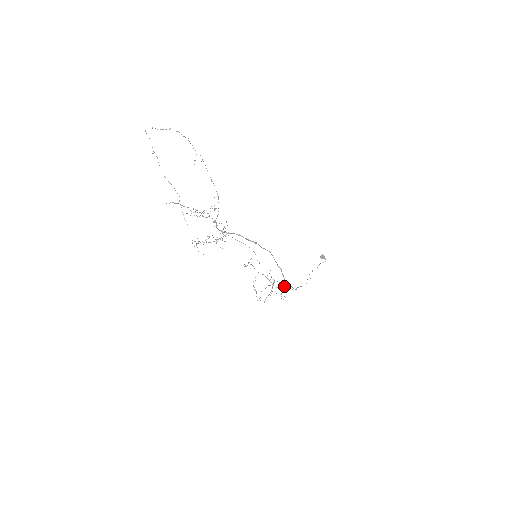
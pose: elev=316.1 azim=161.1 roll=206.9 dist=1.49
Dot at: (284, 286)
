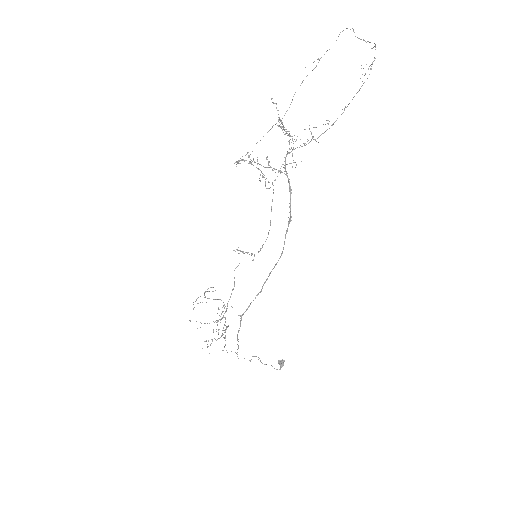
Dot at: occluded
